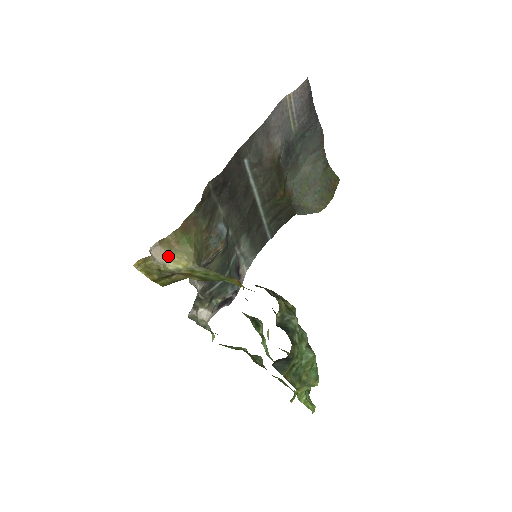
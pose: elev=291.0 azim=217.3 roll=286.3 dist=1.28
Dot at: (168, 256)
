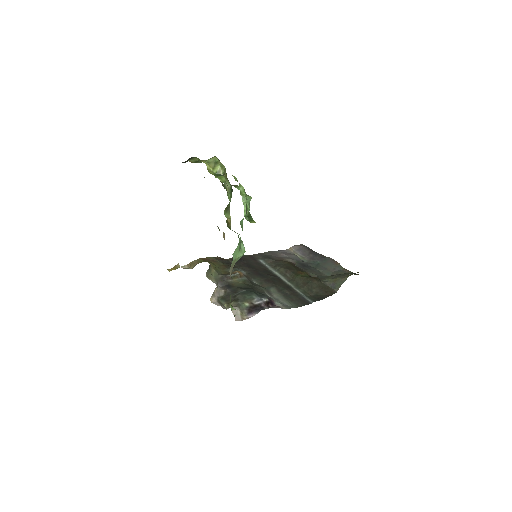
Dot at: occluded
